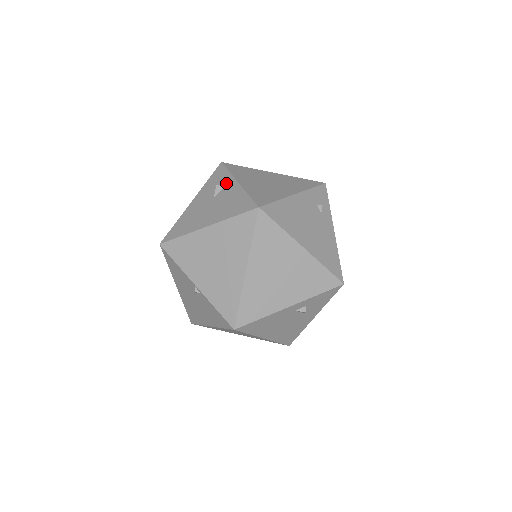
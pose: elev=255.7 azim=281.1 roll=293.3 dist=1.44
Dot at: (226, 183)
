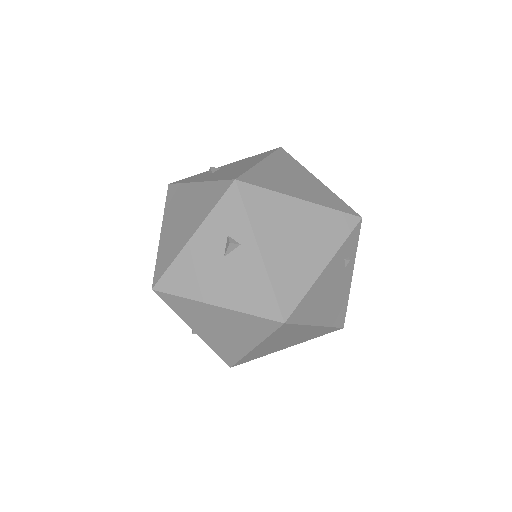
Dot at: (242, 239)
